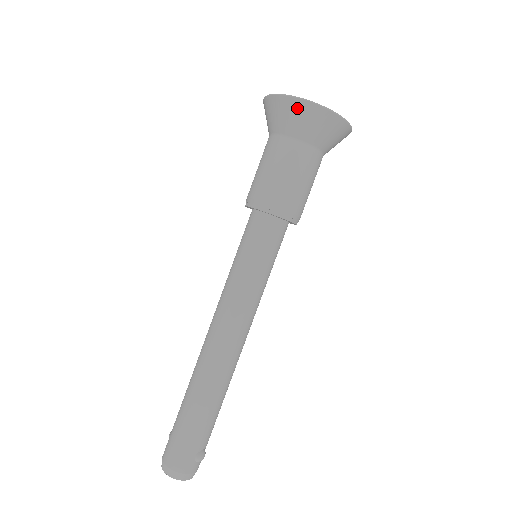
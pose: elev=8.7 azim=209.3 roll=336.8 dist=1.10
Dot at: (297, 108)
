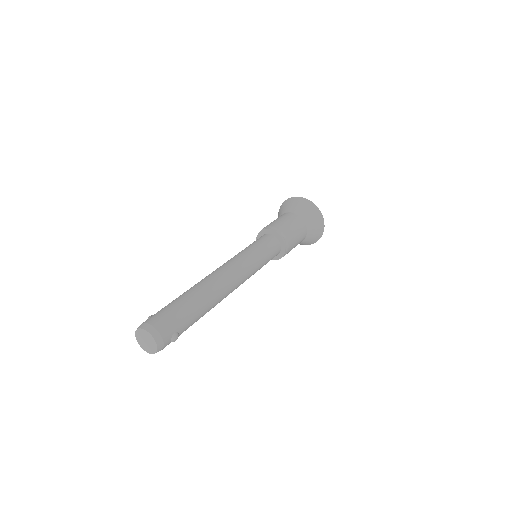
Dot at: (311, 206)
